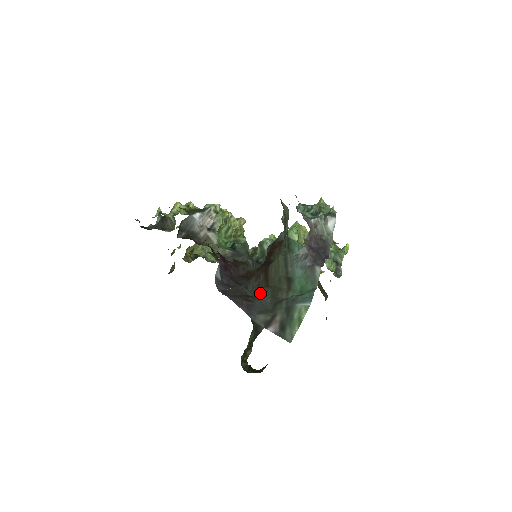
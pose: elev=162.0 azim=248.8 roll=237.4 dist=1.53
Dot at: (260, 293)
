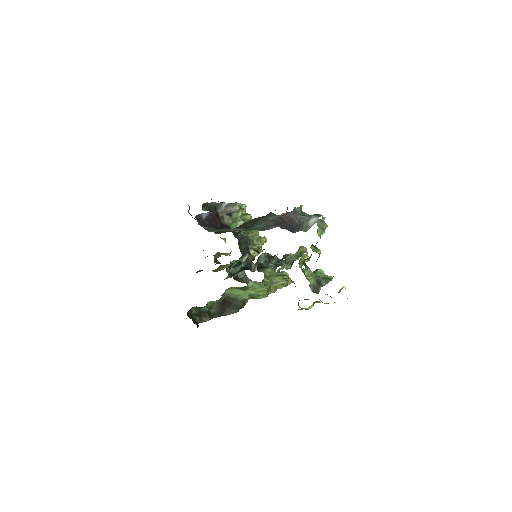
Dot at: occluded
